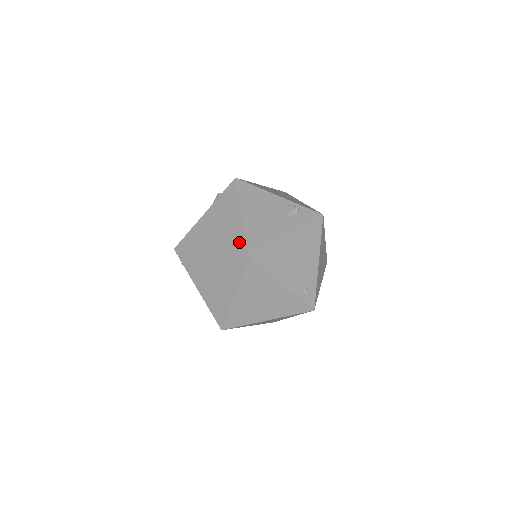
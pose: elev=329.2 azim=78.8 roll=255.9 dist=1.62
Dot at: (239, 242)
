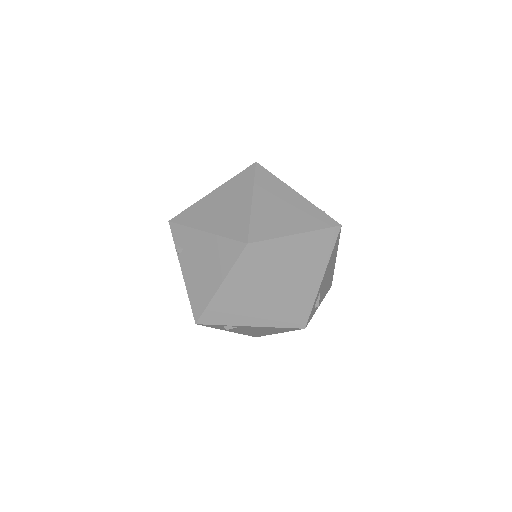
Dot at: occluded
